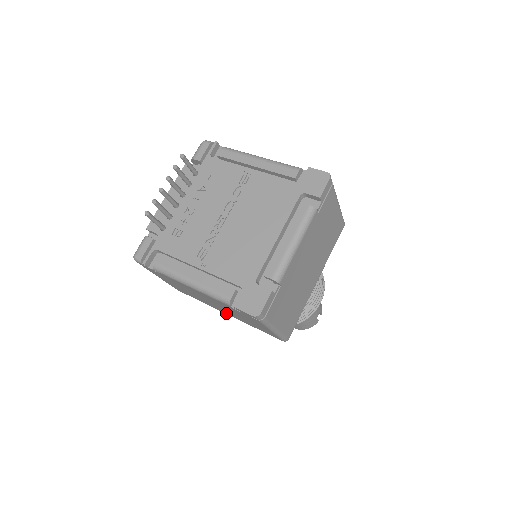
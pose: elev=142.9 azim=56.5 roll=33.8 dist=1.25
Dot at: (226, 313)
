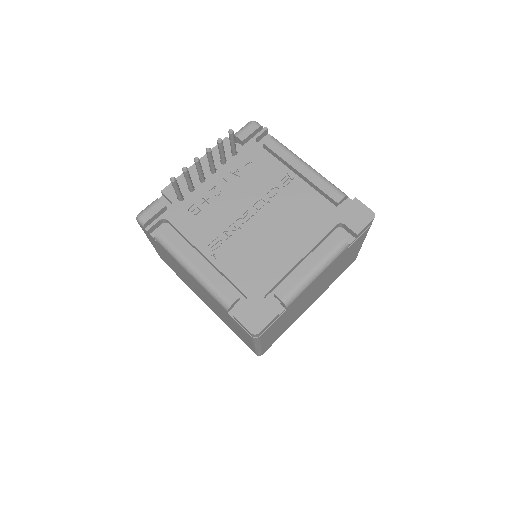
Dot at: (207, 304)
